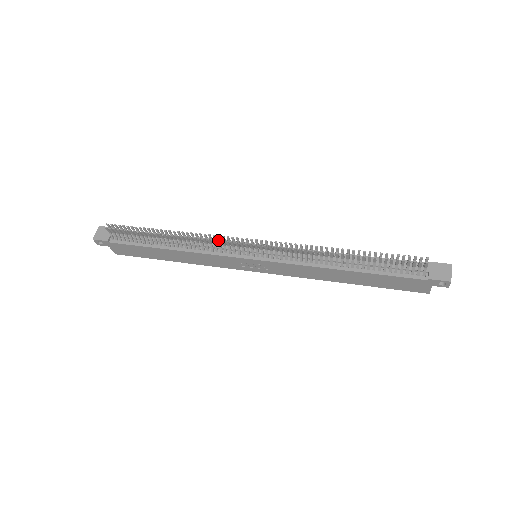
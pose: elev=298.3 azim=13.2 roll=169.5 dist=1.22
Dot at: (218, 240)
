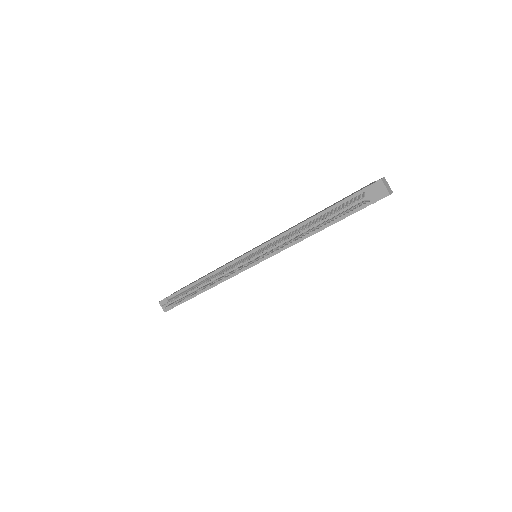
Dot at: (227, 275)
